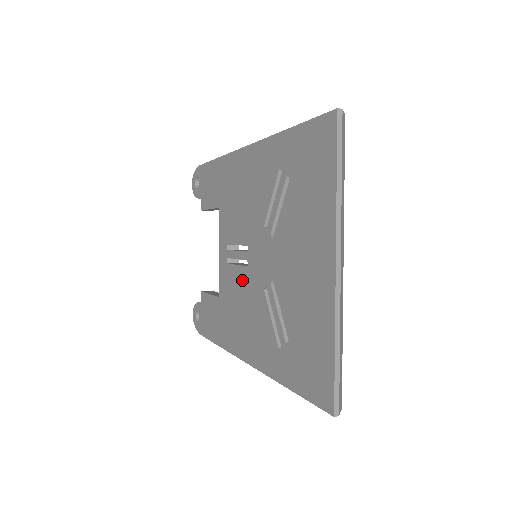
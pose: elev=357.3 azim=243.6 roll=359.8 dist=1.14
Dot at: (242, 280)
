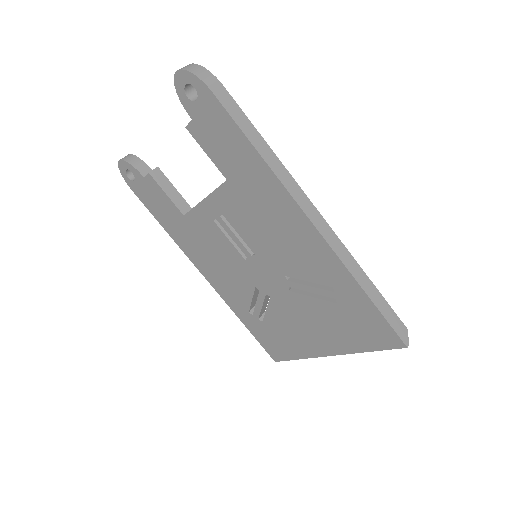
Dot at: (231, 254)
